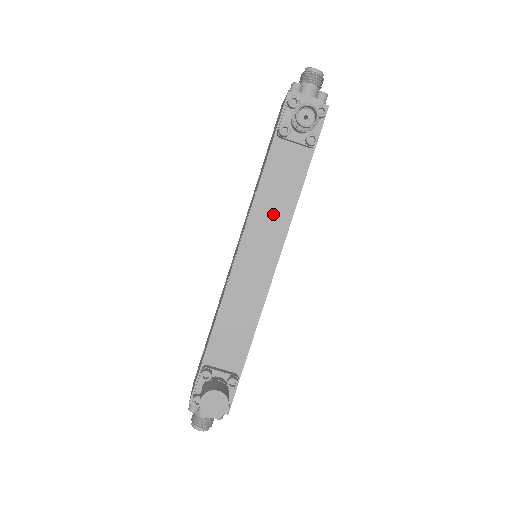
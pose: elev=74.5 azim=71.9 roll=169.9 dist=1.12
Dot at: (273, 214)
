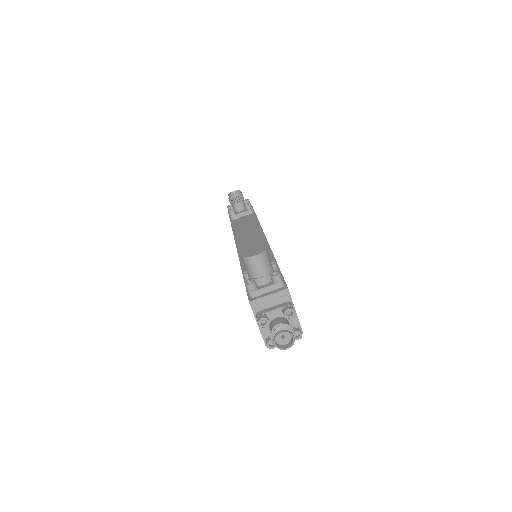
Dot at: (248, 230)
